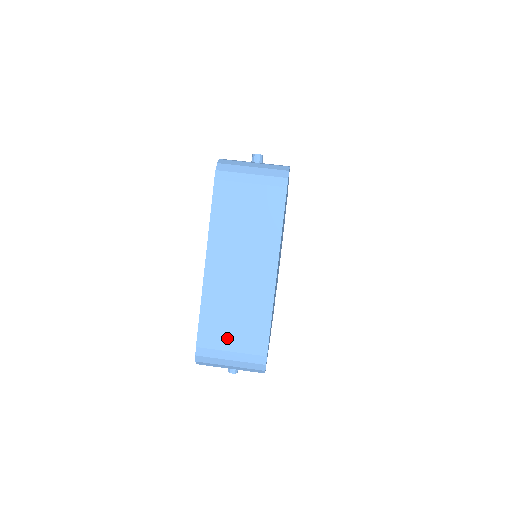
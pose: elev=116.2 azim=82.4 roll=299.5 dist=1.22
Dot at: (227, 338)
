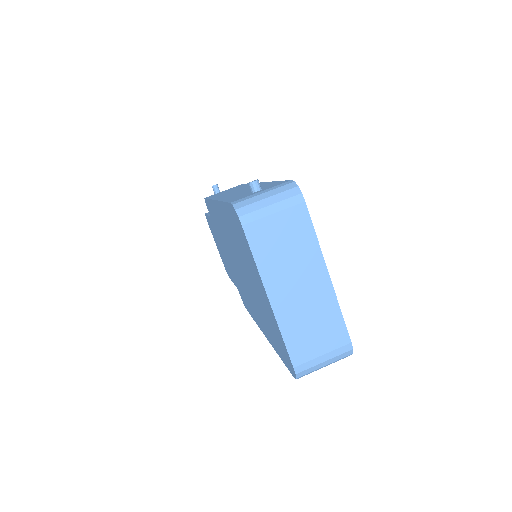
Dot at: (314, 347)
